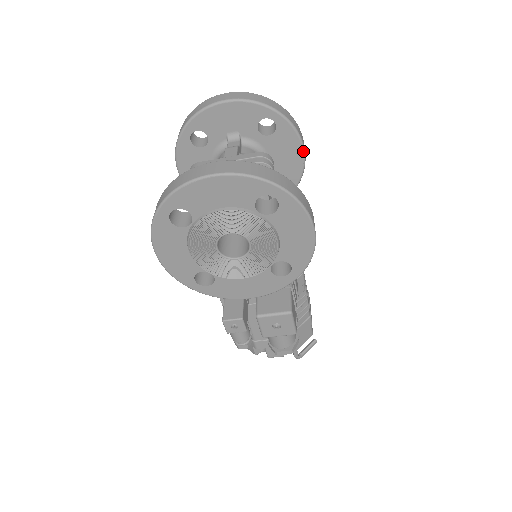
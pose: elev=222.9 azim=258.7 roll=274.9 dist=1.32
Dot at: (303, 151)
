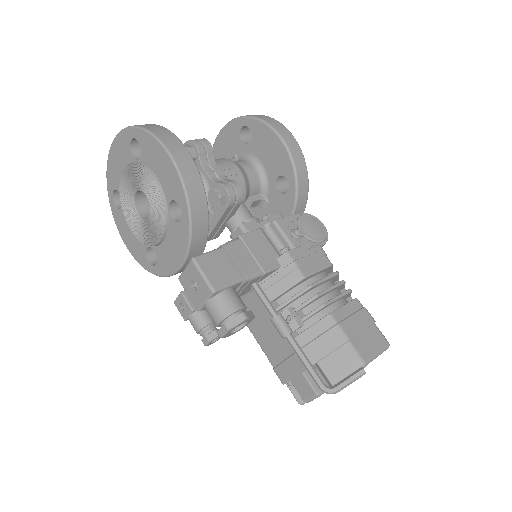
Dot at: (278, 136)
